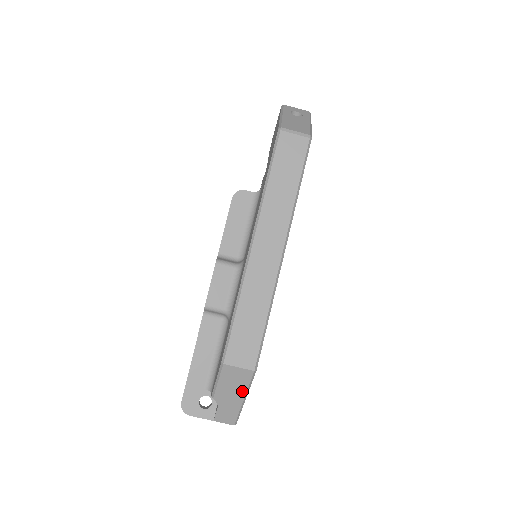
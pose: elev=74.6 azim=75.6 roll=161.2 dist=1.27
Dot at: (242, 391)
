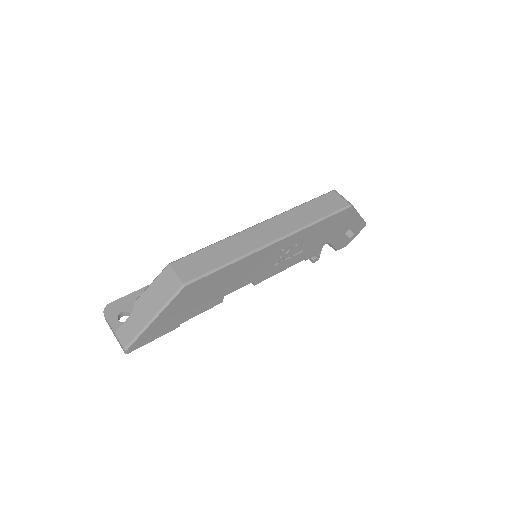
Dot at: (160, 305)
